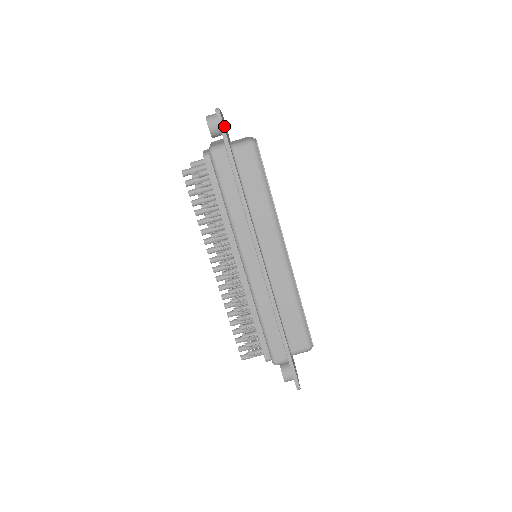
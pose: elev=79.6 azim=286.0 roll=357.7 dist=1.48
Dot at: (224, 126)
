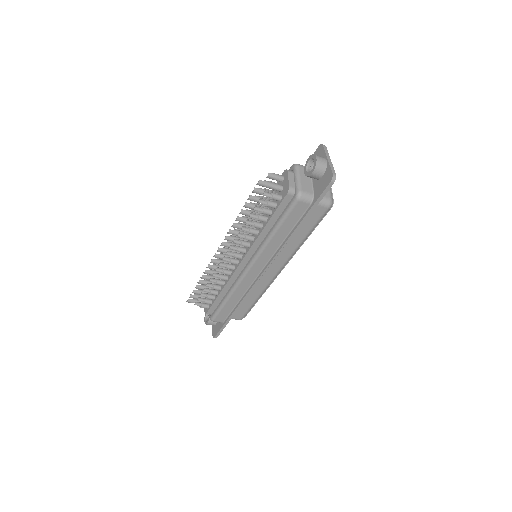
Dot at: occluded
